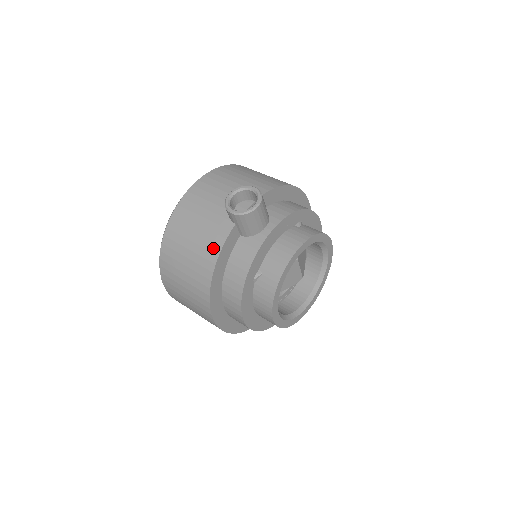
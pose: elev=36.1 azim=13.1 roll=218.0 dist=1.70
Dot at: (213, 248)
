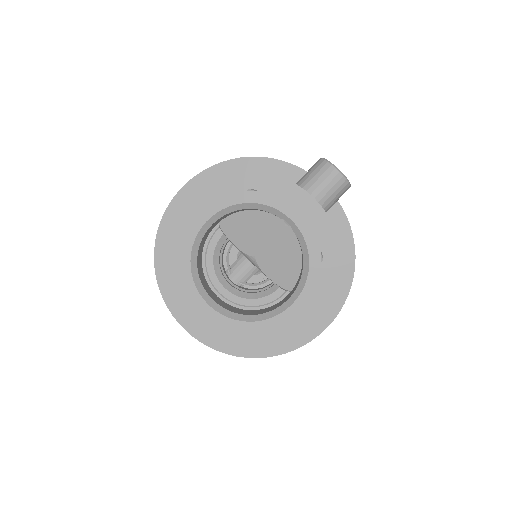
Dot at: occluded
